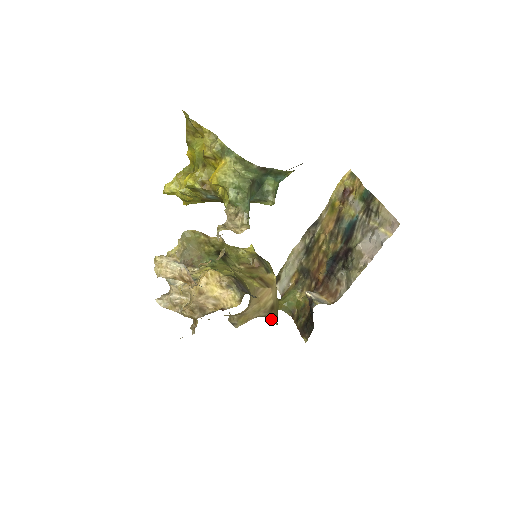
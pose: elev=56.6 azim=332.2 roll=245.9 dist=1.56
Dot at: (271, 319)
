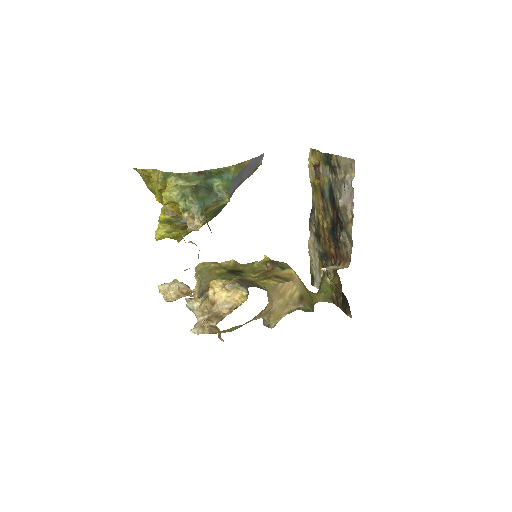
Dot at: (305, 309)
